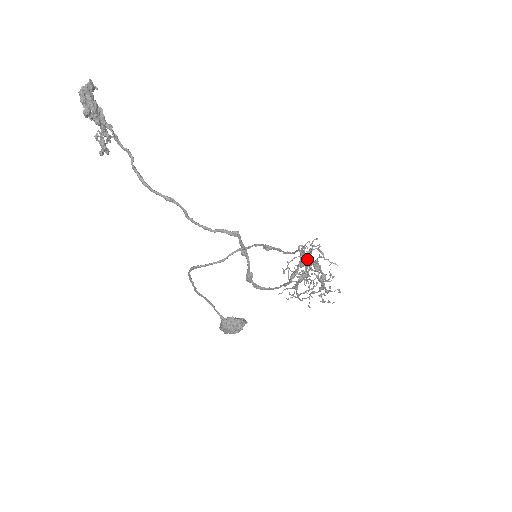
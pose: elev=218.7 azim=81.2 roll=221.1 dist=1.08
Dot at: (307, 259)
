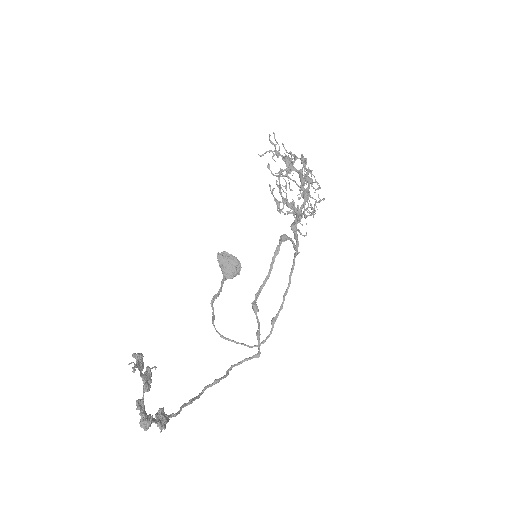
Dot at: occluded
